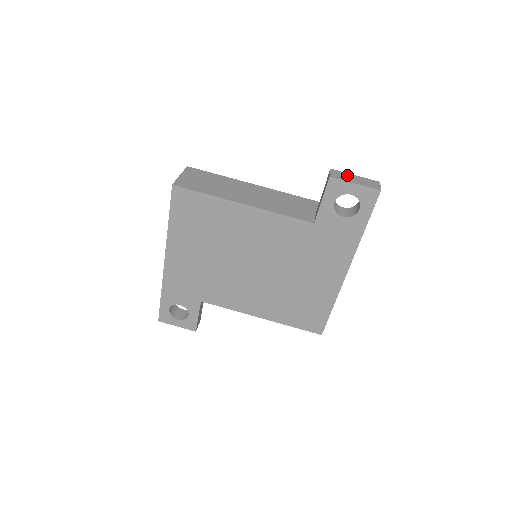
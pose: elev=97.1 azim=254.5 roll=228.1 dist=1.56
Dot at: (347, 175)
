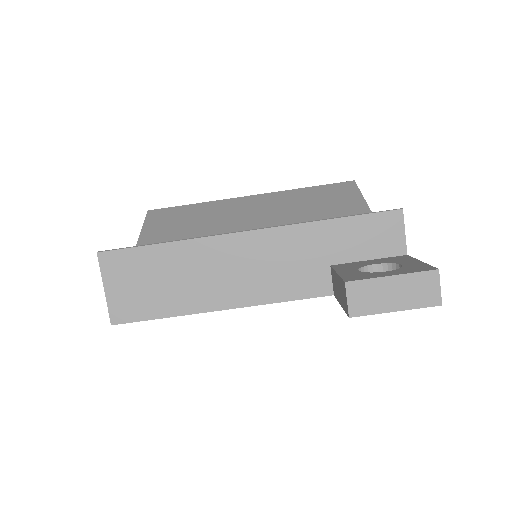
Dot at: (377, 288)
